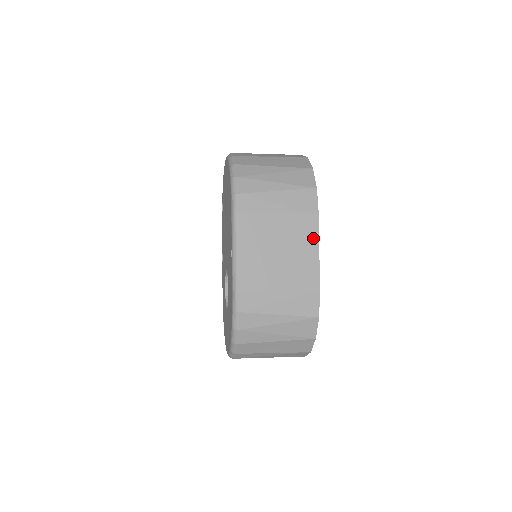
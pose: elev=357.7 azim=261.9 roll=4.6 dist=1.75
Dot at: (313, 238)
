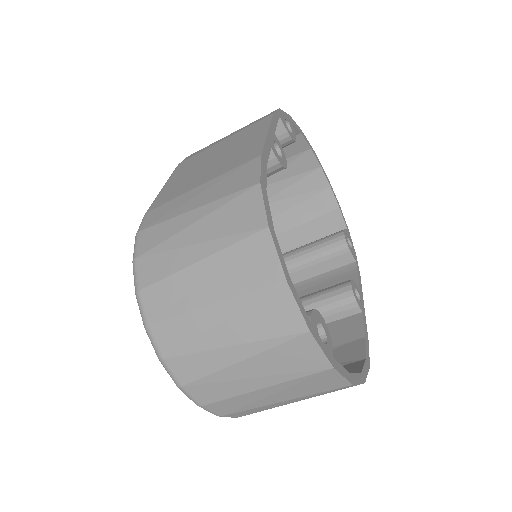
Dot at: (262, 129)
